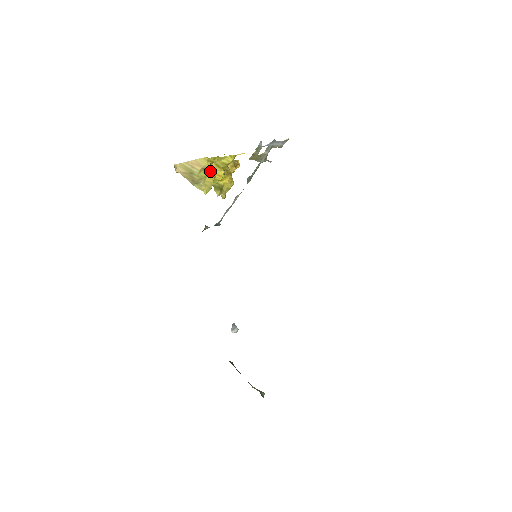
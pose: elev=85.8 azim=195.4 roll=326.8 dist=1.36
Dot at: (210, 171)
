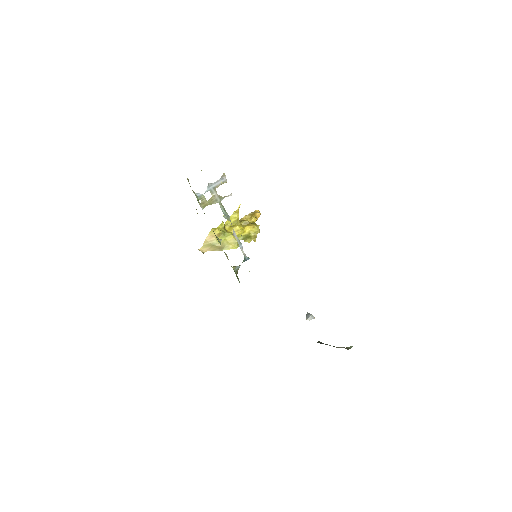
Dot at: (225, 234)
